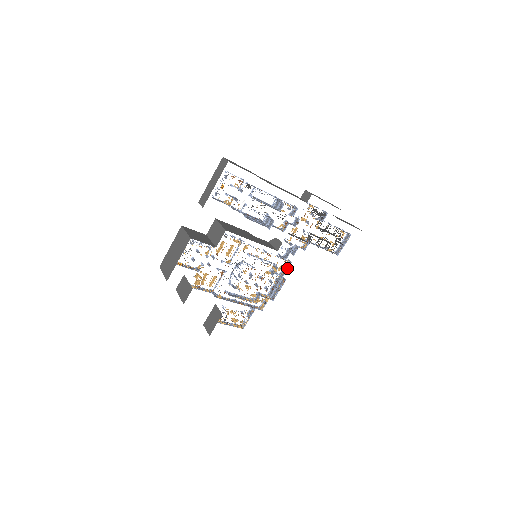
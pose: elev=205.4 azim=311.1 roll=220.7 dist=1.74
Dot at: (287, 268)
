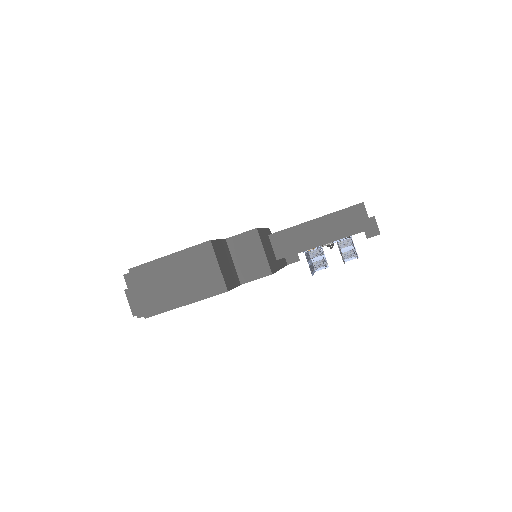
Dot at: occluded
